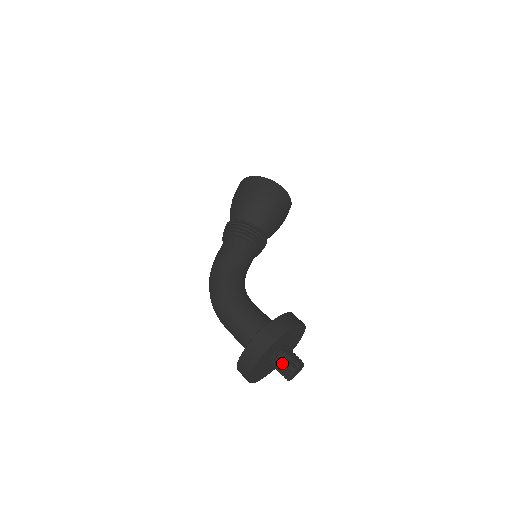
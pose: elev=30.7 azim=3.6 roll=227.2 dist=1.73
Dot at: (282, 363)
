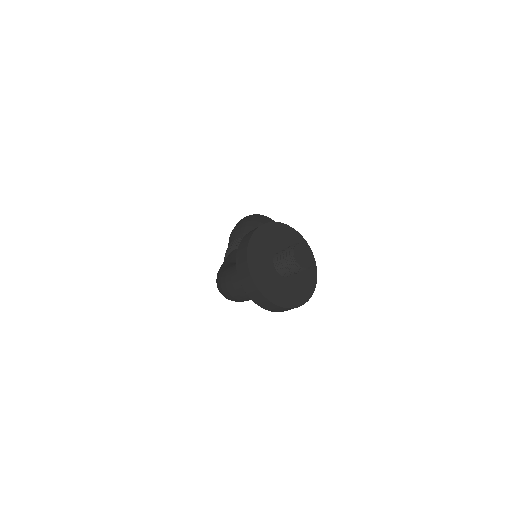
Dot at: (282, 255)
